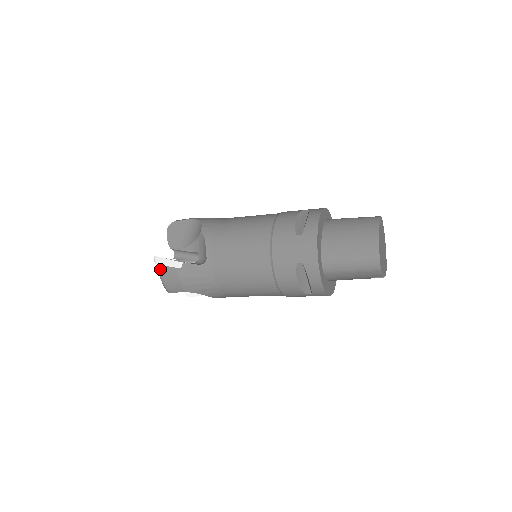
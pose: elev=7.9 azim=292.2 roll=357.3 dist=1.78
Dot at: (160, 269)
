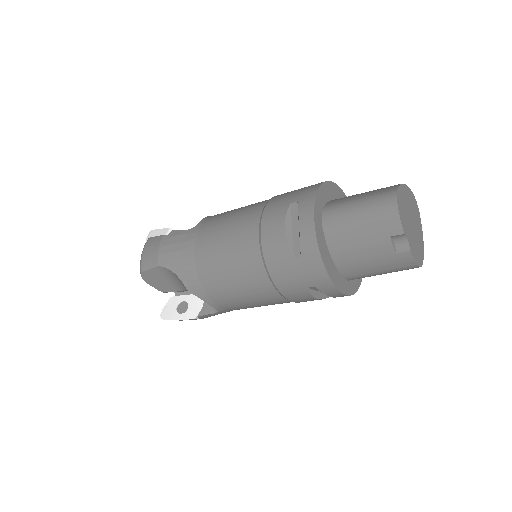
Dot at: (147, 241)
